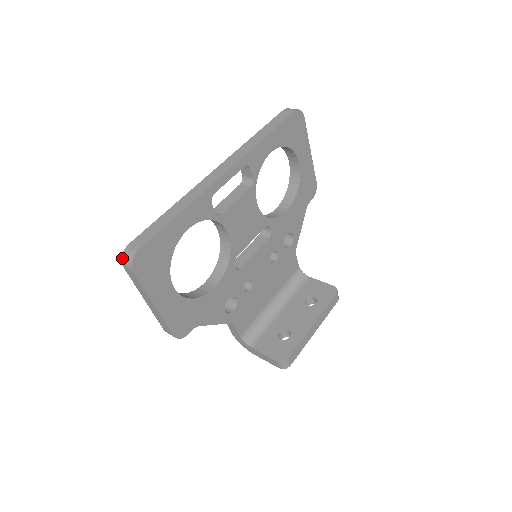
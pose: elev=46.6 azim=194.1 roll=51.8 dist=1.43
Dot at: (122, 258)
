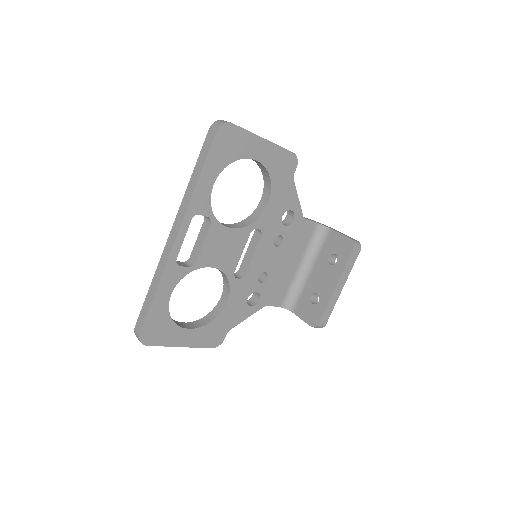
Dot at: occluded
